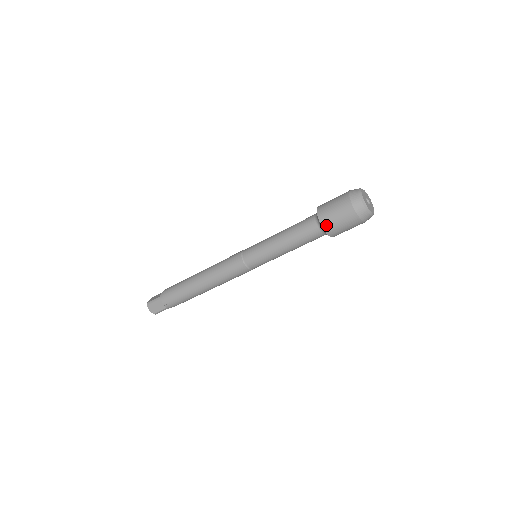
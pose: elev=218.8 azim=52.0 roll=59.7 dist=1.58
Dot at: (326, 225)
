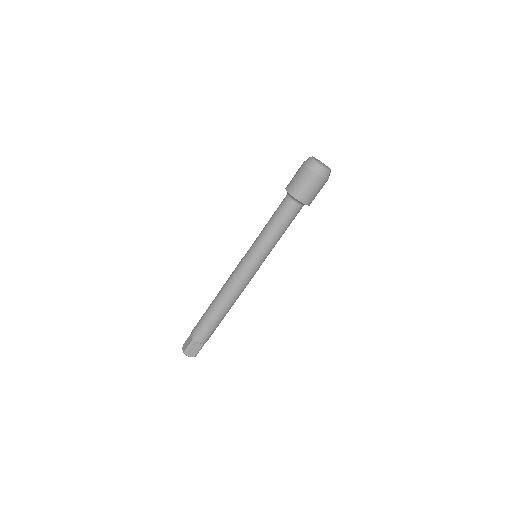
Dot at: (303, 199)
